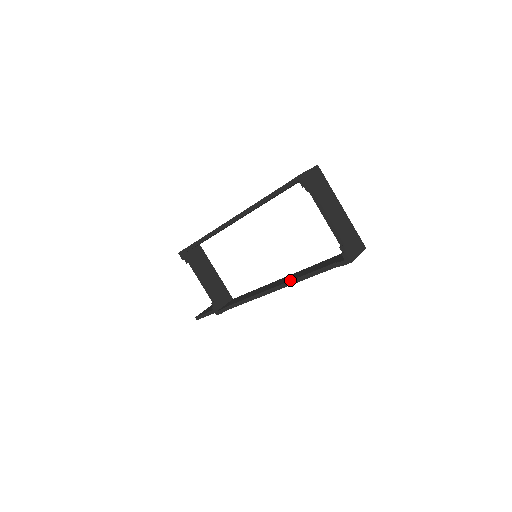
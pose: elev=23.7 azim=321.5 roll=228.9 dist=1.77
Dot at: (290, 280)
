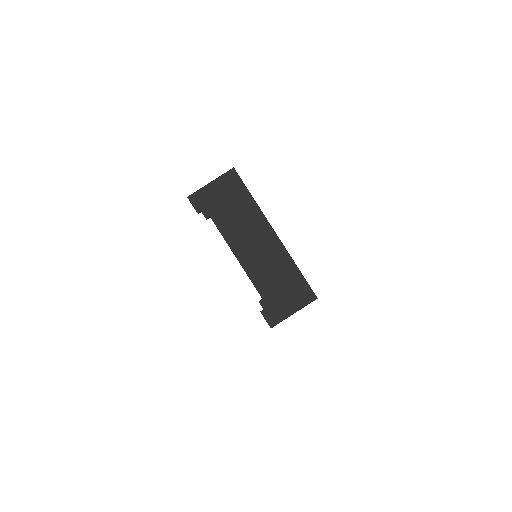
Dot at: occluded
